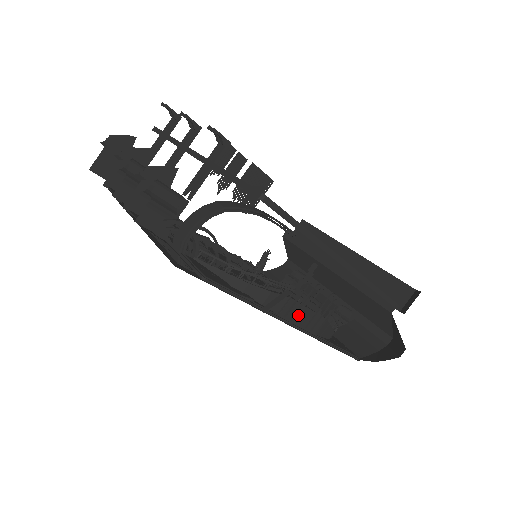
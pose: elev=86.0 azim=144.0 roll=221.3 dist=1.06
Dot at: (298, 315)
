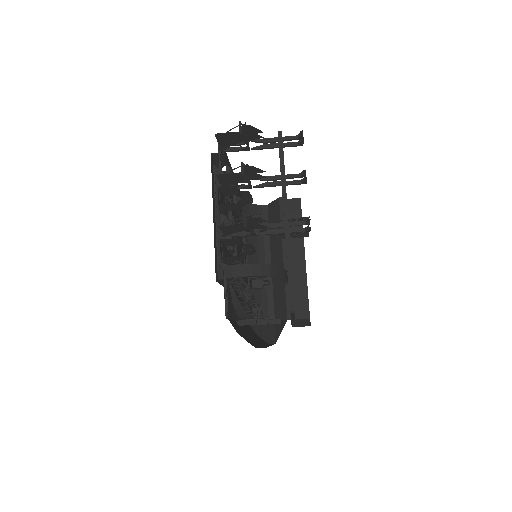
Dot at: (247, 318)
